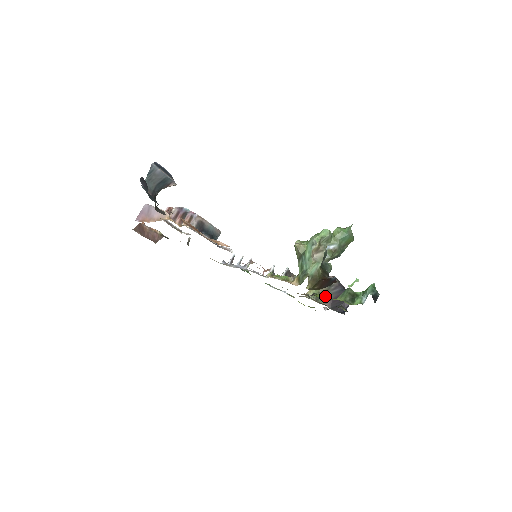
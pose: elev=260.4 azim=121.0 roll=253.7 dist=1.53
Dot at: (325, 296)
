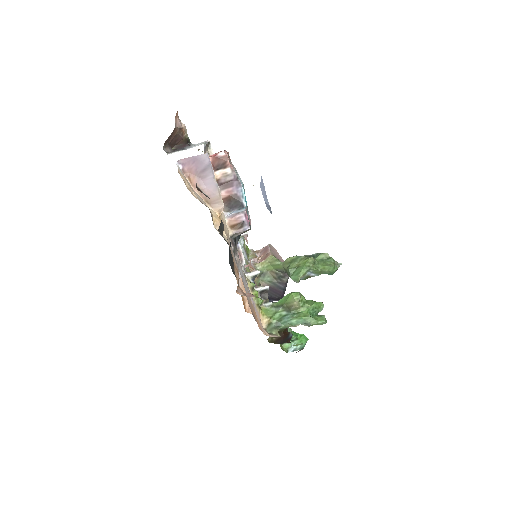
Dot at: (269, 280)
